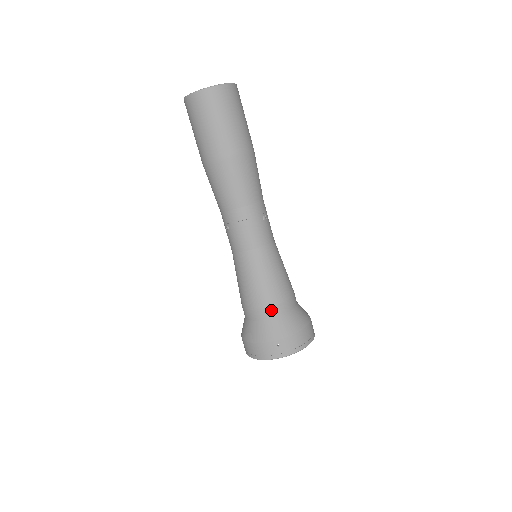
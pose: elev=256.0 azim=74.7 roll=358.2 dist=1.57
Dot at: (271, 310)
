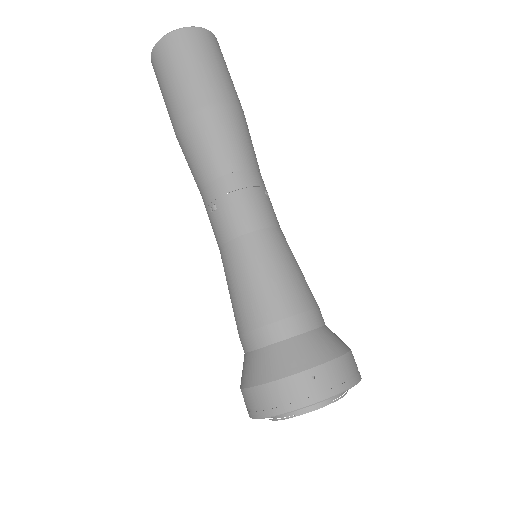
Dot at: (293, 322)
